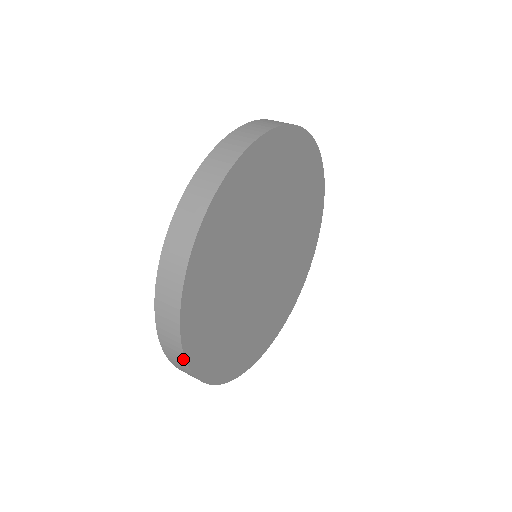
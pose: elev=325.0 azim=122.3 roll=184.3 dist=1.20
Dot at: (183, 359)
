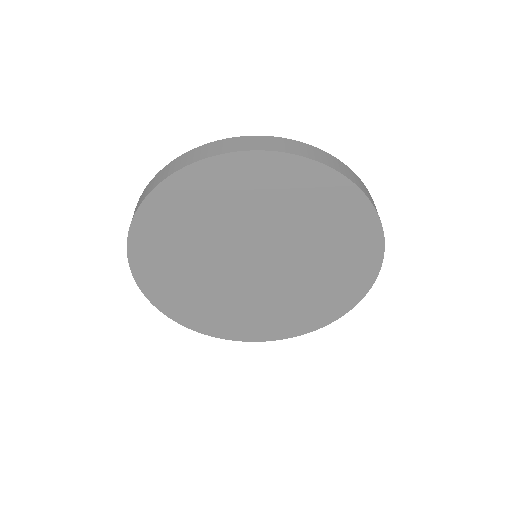
Dot at: (128, 233)
